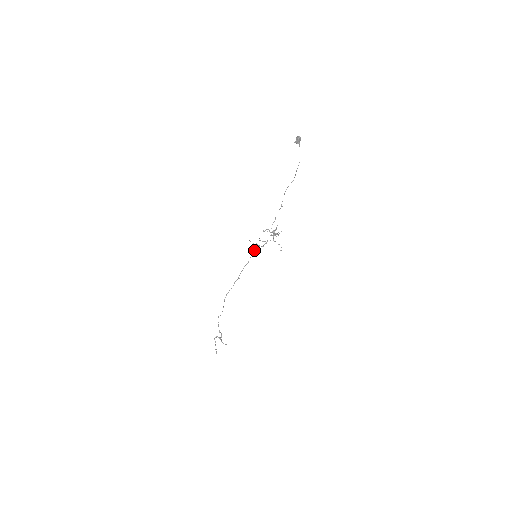
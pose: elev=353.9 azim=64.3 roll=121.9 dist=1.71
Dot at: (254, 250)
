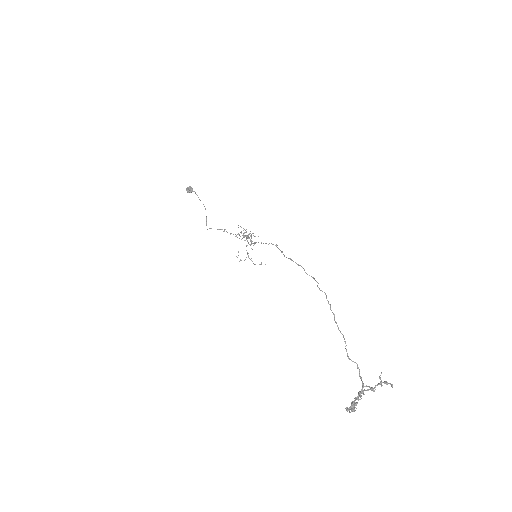
Dot at: occluded
